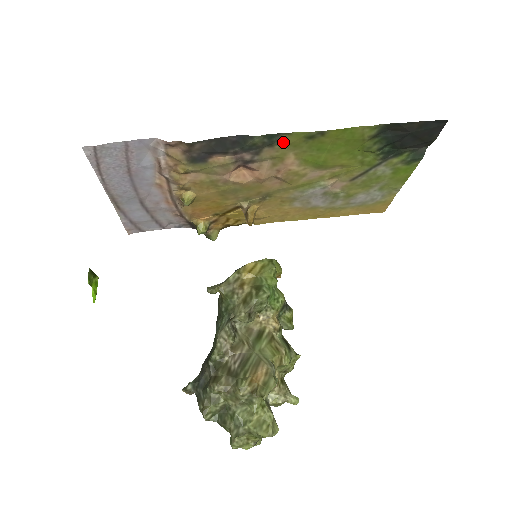
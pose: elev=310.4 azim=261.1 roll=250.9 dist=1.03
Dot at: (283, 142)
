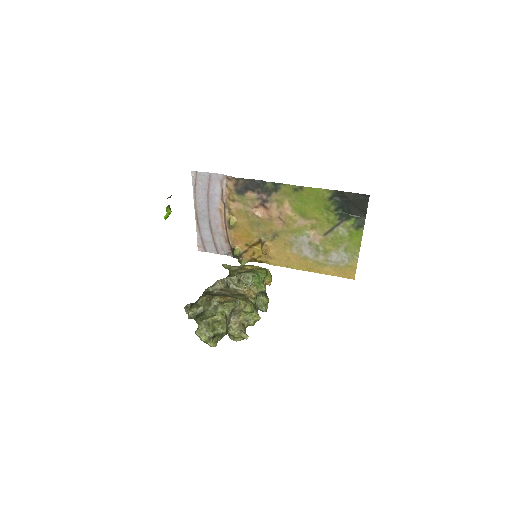
Dot at: (282, 190)
